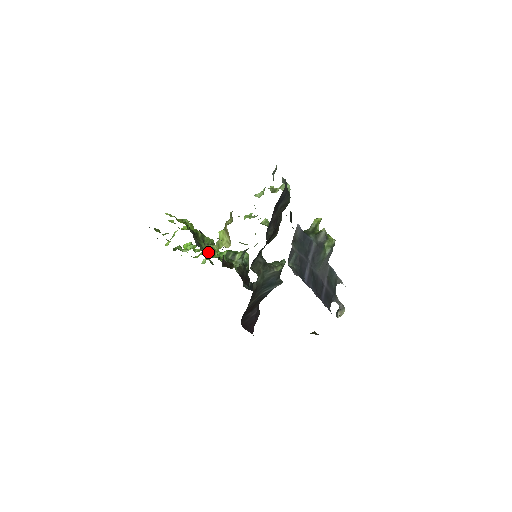
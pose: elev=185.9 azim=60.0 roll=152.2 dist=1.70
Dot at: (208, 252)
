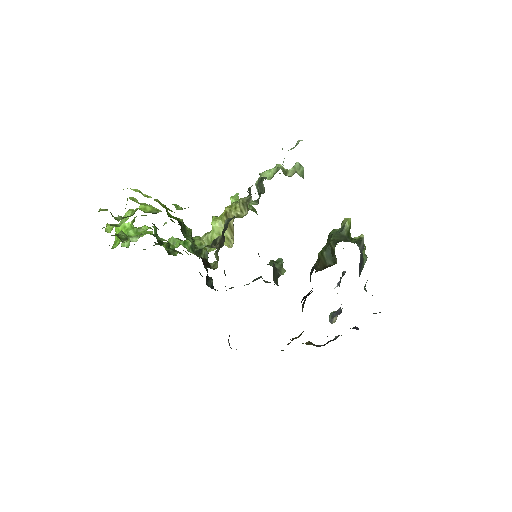
Dot at: (167, 241)
